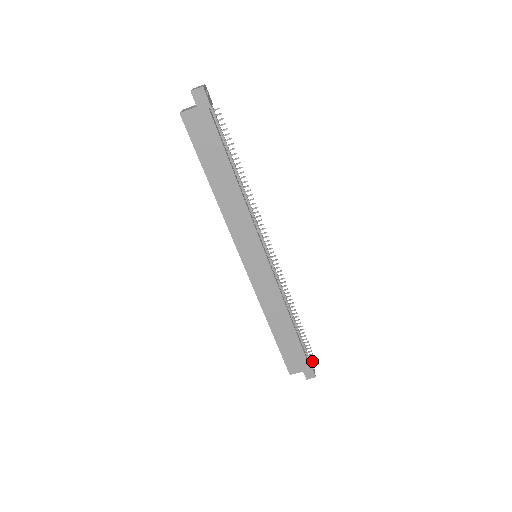
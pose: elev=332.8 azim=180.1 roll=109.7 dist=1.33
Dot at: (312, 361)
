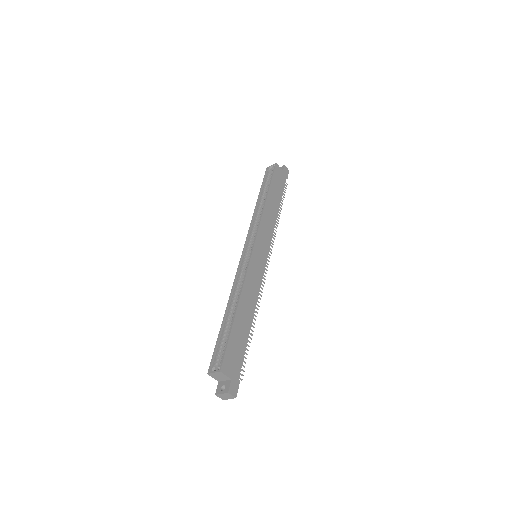
Dot at: (240, 378)
